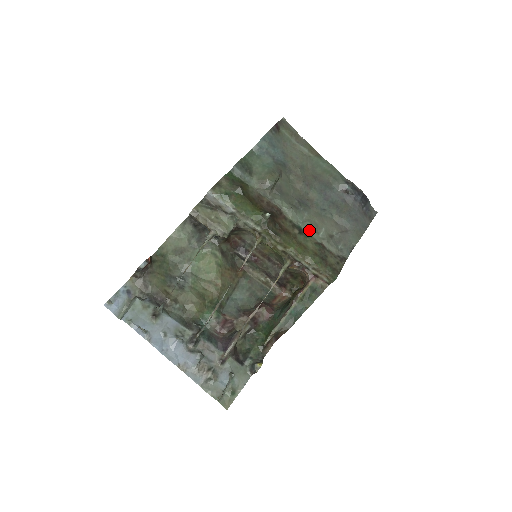
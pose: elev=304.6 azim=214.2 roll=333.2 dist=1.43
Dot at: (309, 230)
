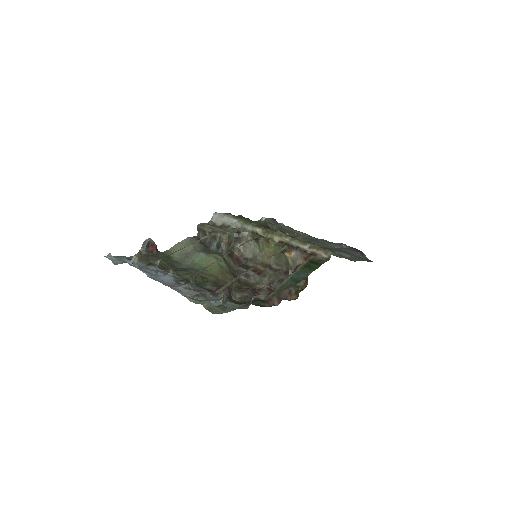
Dot at: occluded
